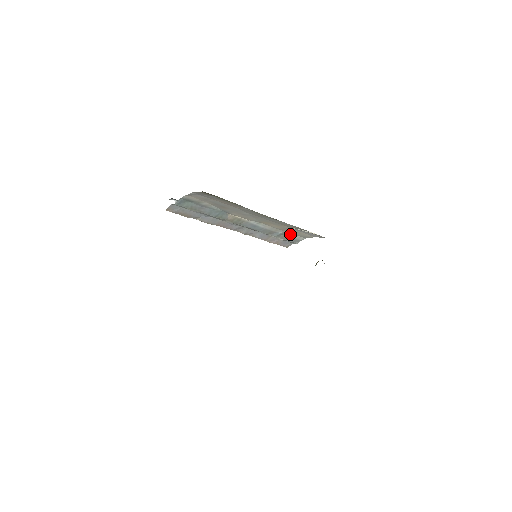
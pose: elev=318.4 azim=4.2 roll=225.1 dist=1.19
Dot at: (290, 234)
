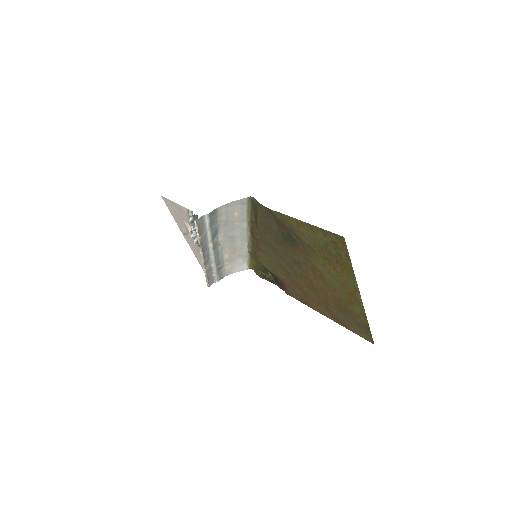
Dot at: (223, 269)
